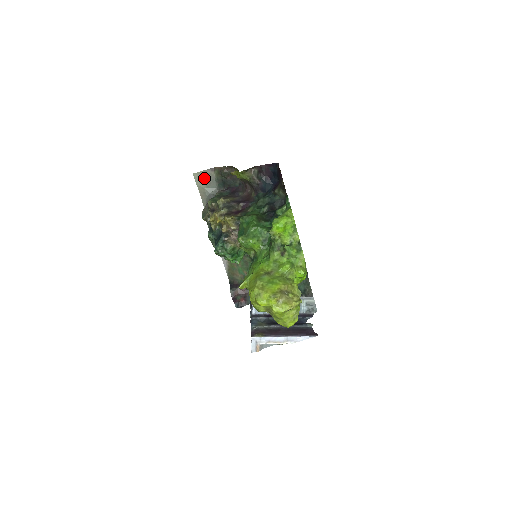
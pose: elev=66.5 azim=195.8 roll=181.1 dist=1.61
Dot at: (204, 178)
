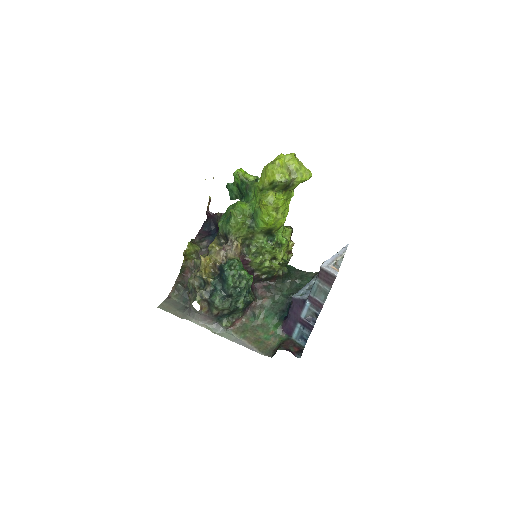
Dot at: (168, 306)
